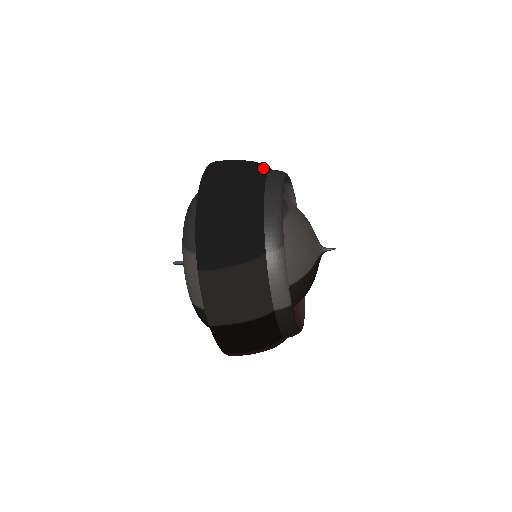
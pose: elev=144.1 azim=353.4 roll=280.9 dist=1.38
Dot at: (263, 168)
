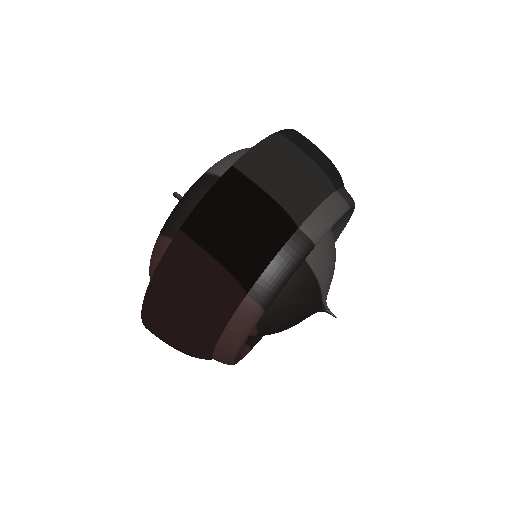
Dot at: occluded
